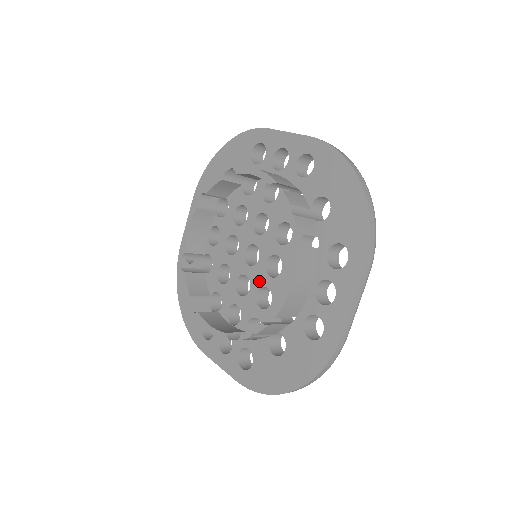
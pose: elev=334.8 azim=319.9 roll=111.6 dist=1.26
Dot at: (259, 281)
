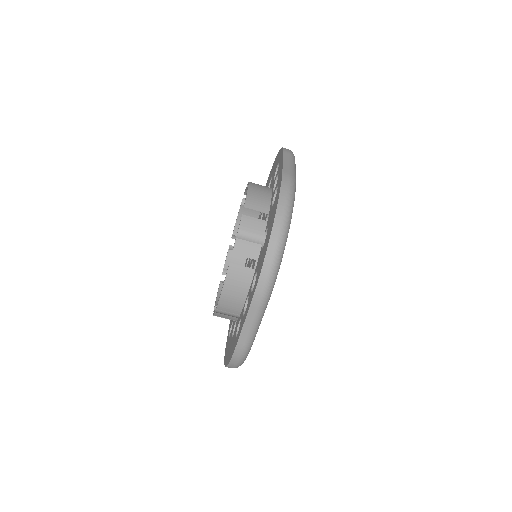
Dot at: occluded
